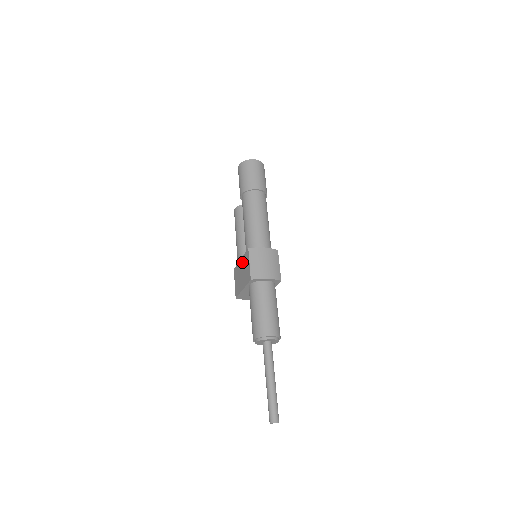
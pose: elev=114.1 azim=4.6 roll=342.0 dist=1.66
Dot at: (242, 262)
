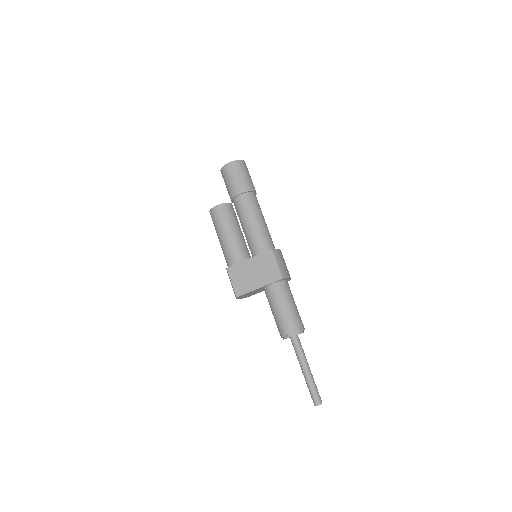
Dot at: (255, 261)
